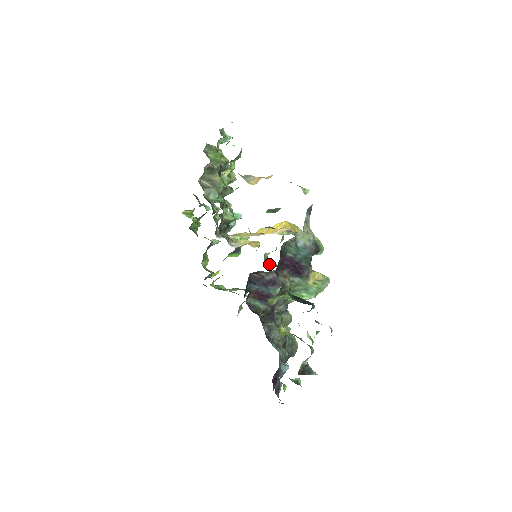
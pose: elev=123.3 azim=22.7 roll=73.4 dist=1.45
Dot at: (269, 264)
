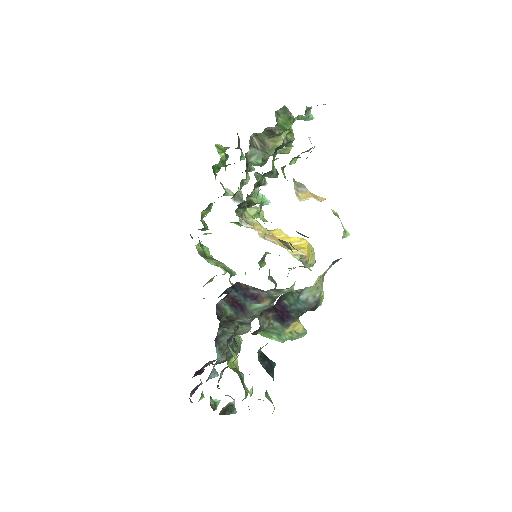
Dot at: (264, 261)
